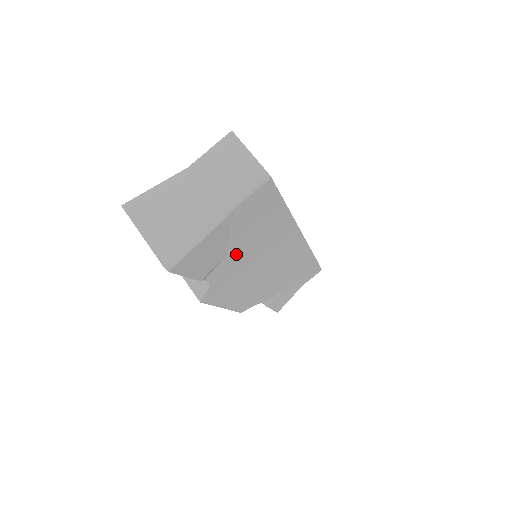
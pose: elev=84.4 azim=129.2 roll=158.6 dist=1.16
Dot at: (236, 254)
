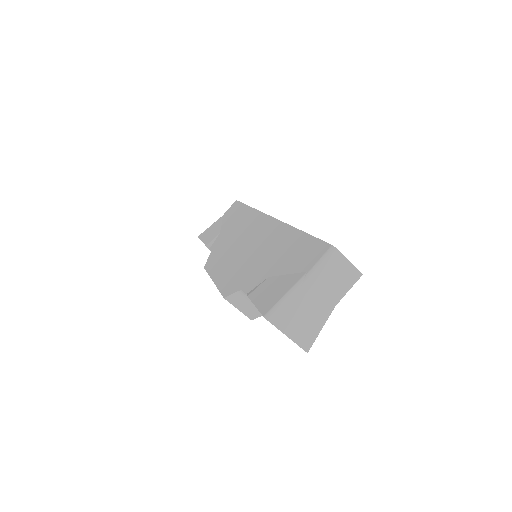
Dot at: occluded
